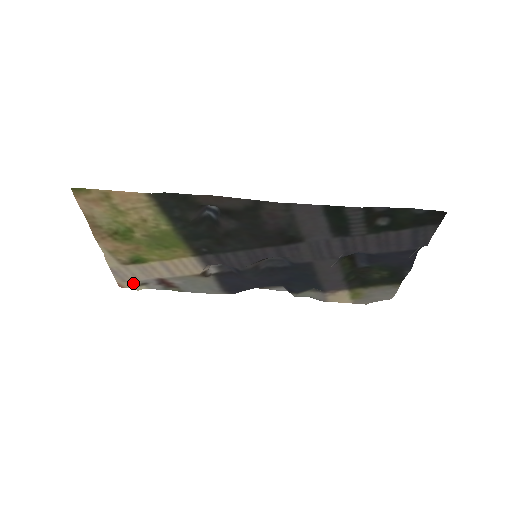
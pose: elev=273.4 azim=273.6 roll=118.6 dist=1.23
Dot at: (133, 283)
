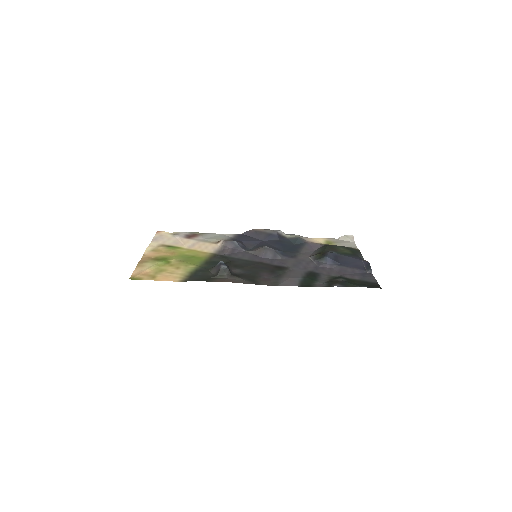
Dot at: (168, 234)
